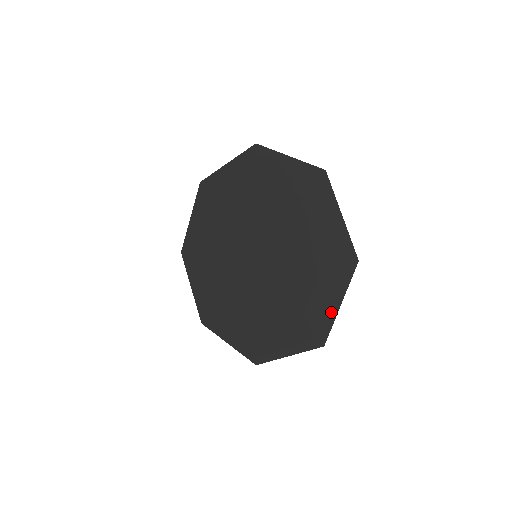
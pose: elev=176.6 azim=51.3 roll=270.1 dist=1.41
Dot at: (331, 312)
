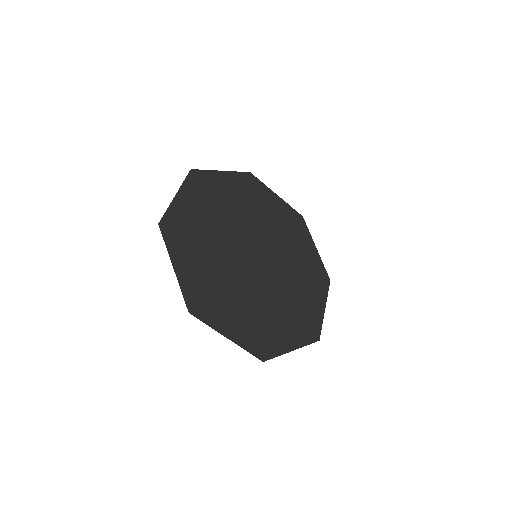
Dot at: (297, 343)
